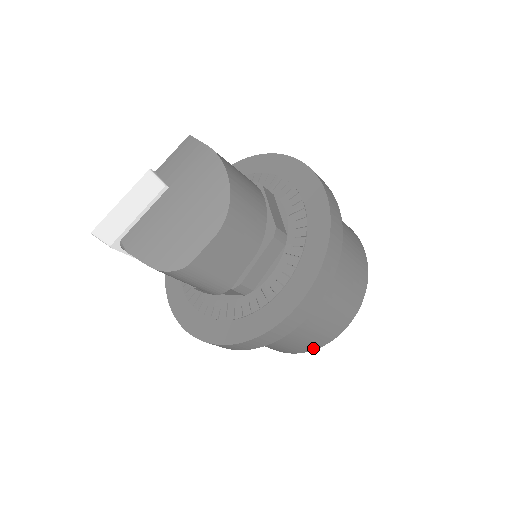
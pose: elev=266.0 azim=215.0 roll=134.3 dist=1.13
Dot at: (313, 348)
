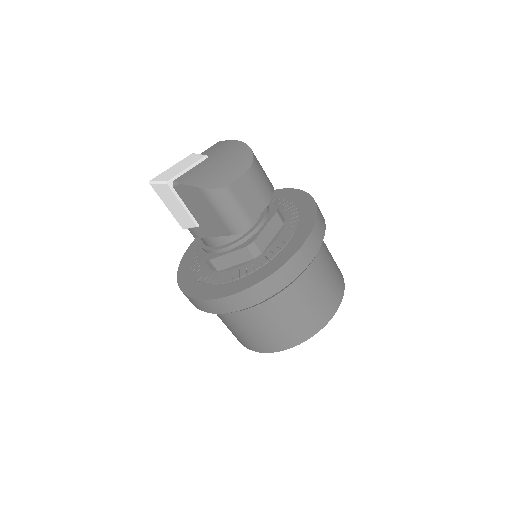
Dot at: (307, 336)
